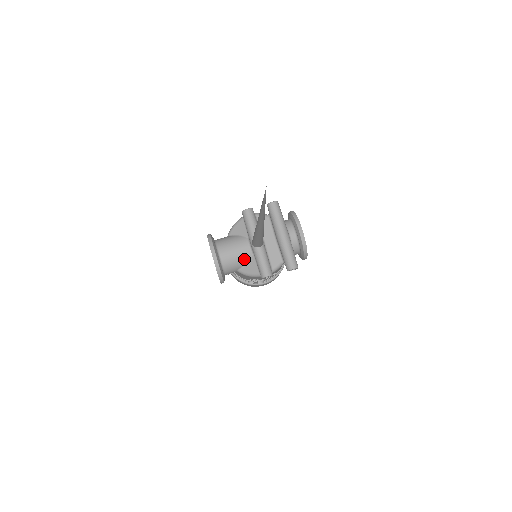
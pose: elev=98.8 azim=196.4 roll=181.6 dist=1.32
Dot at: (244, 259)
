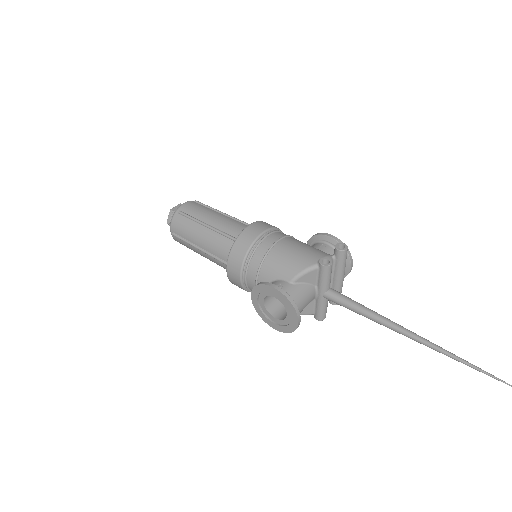
Dot at: (306, 306)
